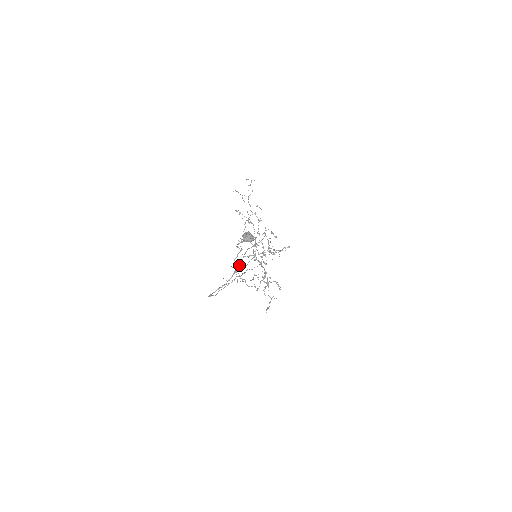
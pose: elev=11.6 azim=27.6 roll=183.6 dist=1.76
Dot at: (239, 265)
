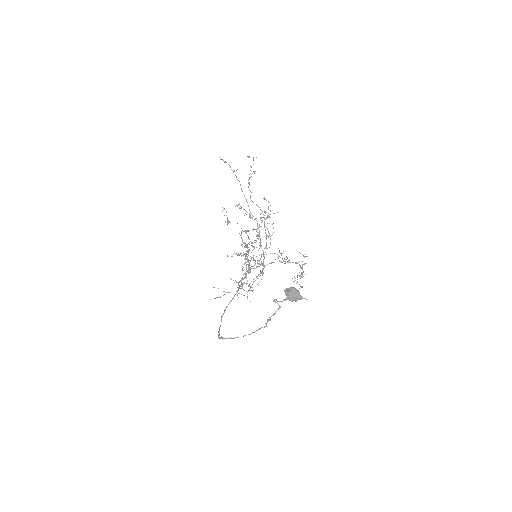
Dot at: (243, 279)
